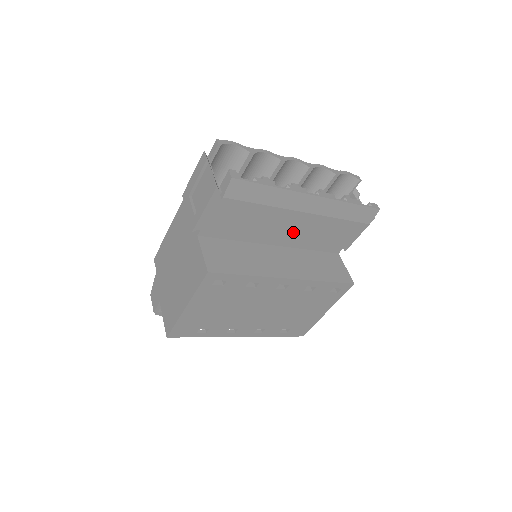
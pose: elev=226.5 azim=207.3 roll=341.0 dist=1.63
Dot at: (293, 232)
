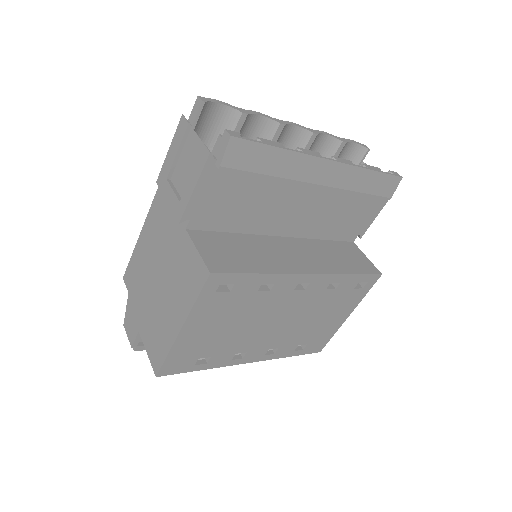
Dot at: (304, 216)
